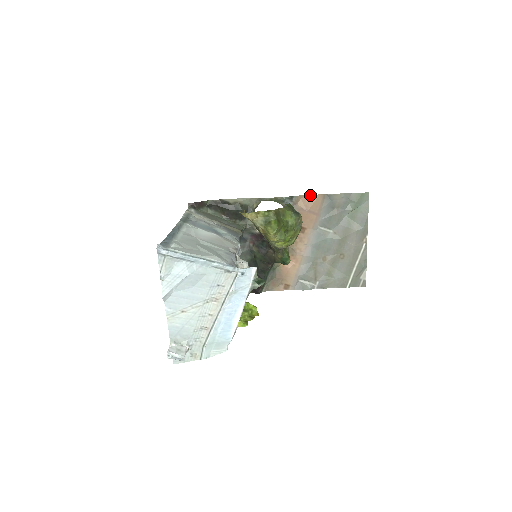
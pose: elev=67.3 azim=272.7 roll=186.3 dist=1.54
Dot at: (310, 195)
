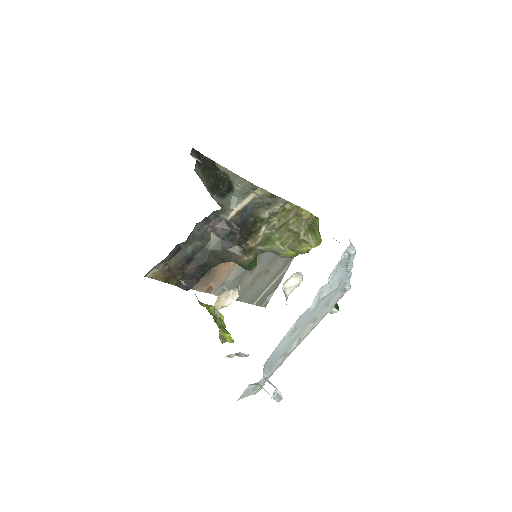
Dot at: occluded
